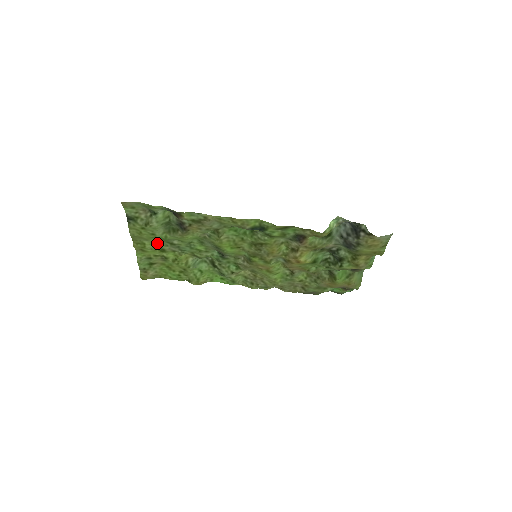
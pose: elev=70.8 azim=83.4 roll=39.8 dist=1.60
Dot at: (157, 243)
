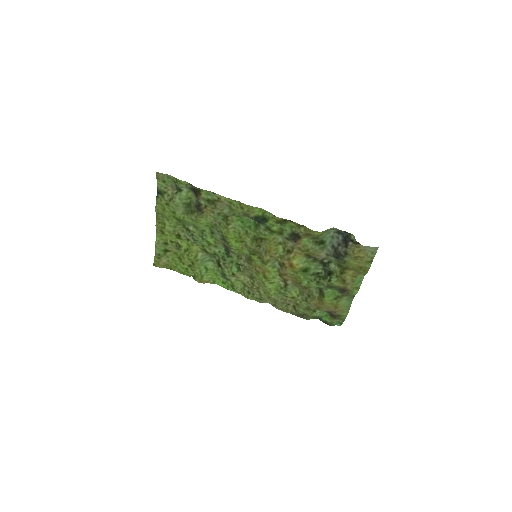
Dot at: (176, 227)
